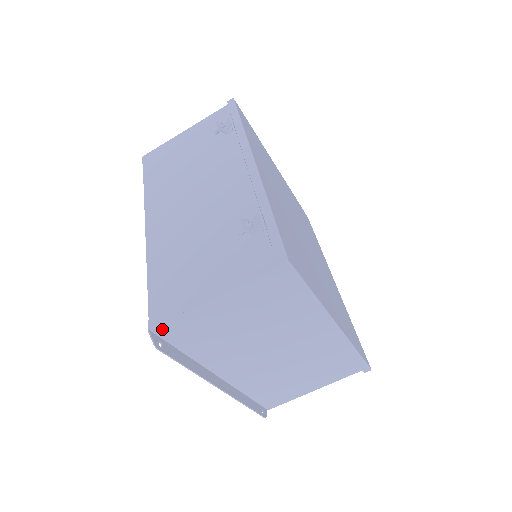
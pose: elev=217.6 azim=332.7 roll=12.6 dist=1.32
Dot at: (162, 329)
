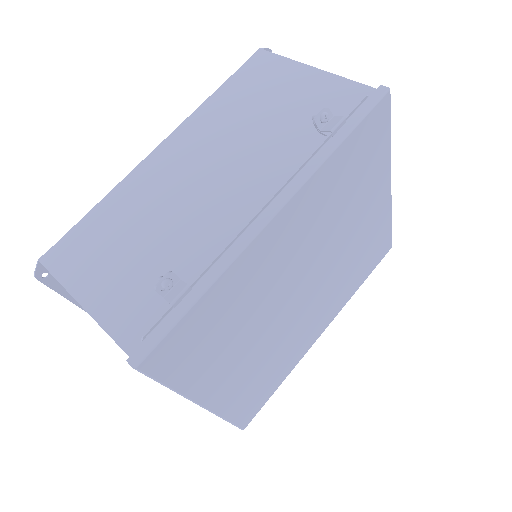
Dot at: occluded
